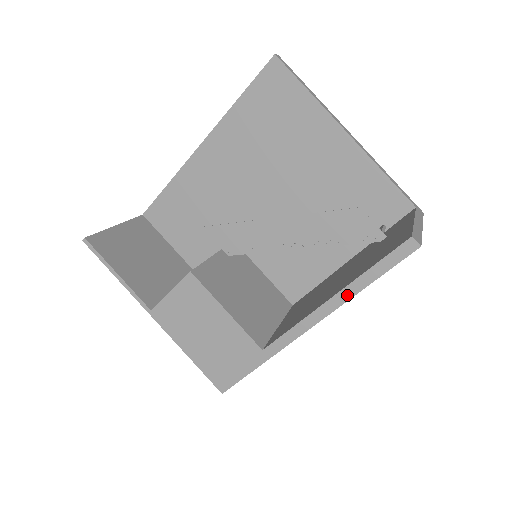
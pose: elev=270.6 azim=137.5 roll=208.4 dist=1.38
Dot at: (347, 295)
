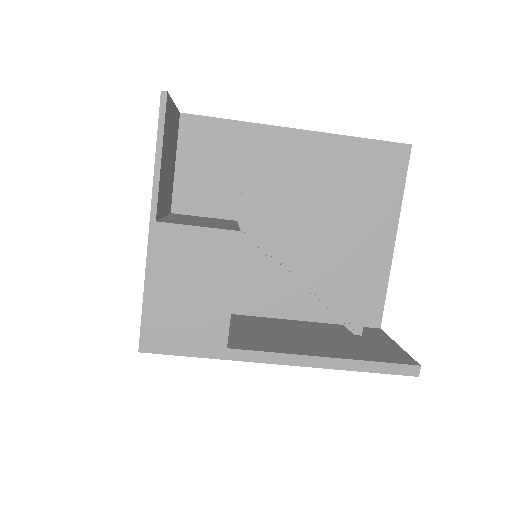
Dot at: (341, 365)
